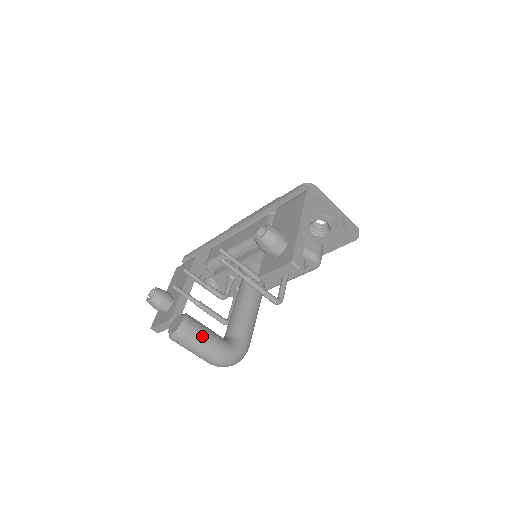
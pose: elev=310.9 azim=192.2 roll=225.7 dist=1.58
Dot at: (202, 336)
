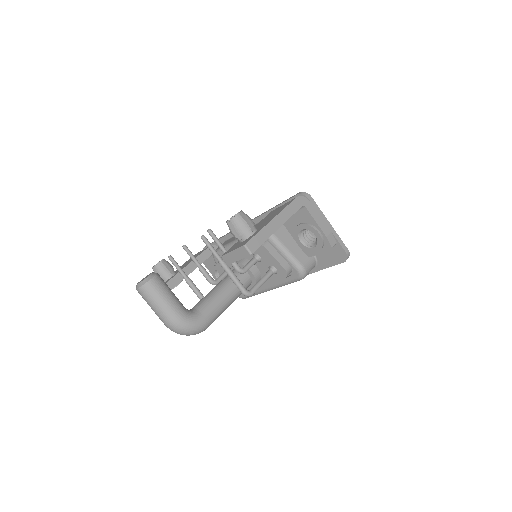
Dot at: (162, 295)
